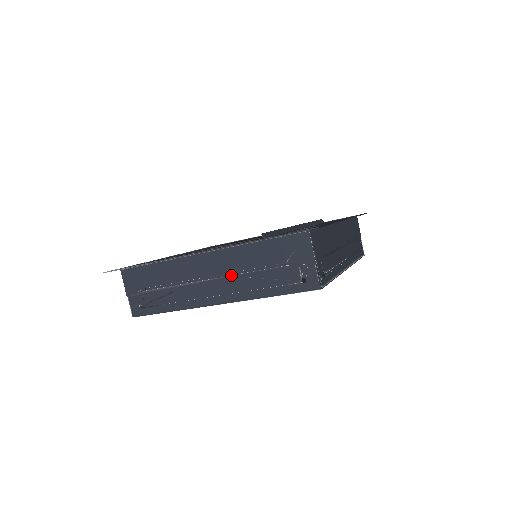
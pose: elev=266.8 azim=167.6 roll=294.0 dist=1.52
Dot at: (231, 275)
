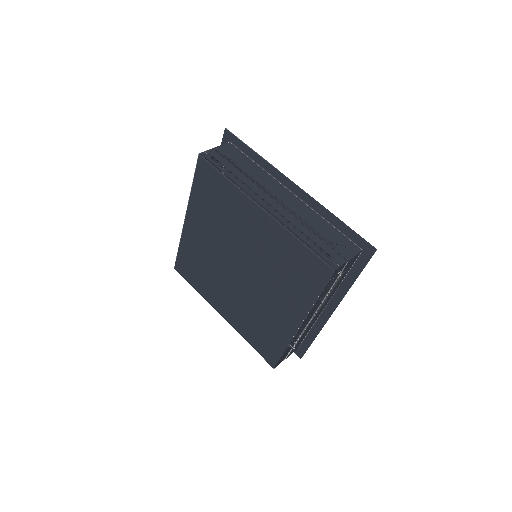
Dot at: occluded
